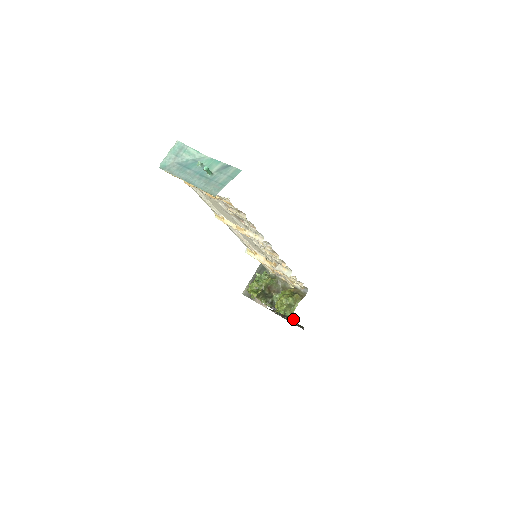
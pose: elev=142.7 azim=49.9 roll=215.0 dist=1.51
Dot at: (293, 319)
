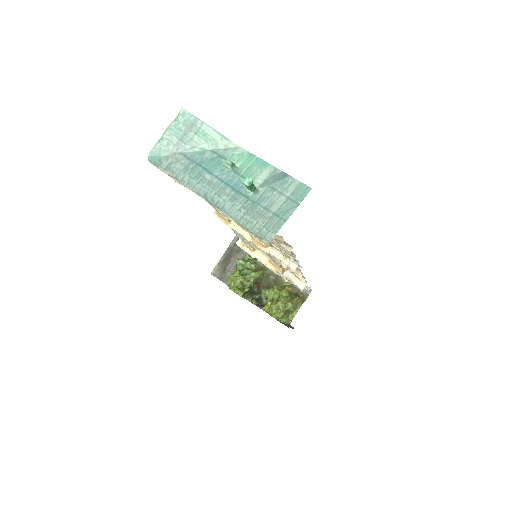
Dot at: (288, 326)
